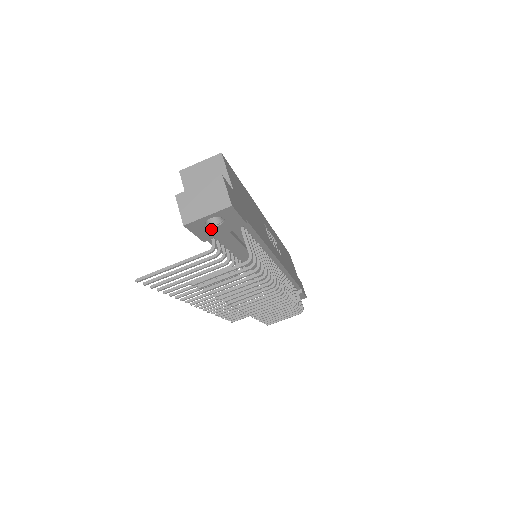
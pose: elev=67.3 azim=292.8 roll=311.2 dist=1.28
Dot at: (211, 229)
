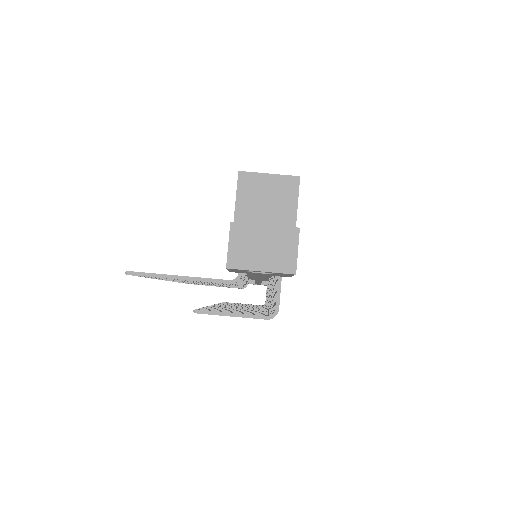
Dot at: (250, 272)
